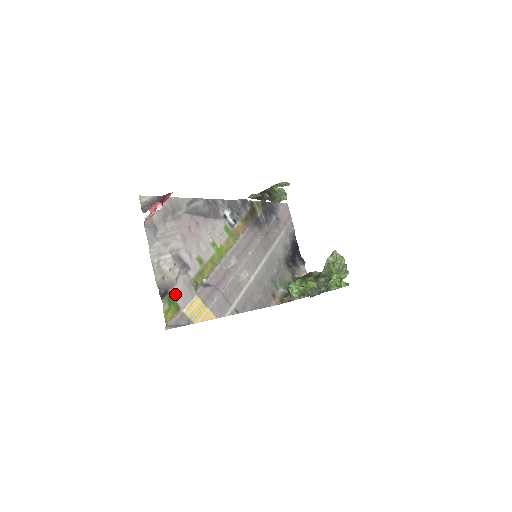
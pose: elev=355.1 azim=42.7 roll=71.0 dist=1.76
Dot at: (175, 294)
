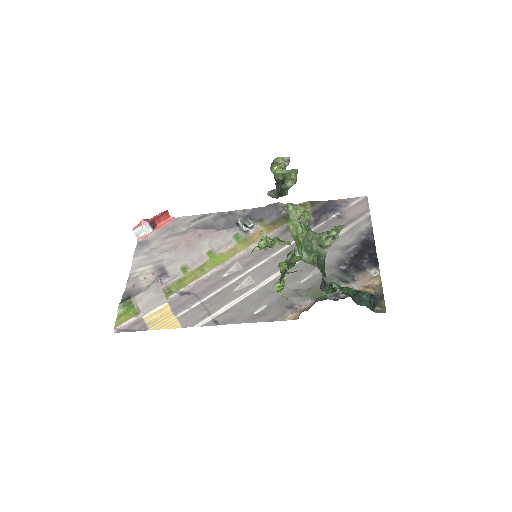
Dot at: (140, 300)
